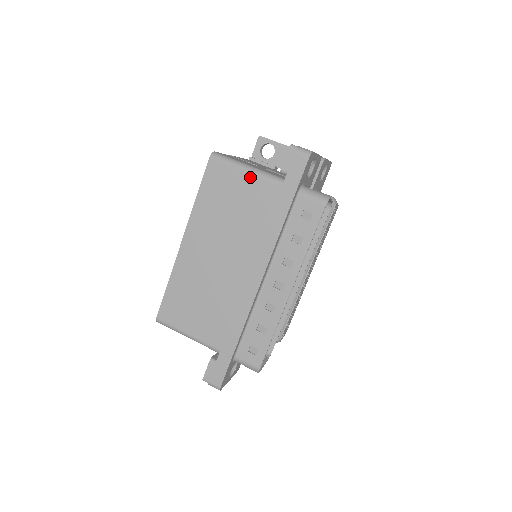
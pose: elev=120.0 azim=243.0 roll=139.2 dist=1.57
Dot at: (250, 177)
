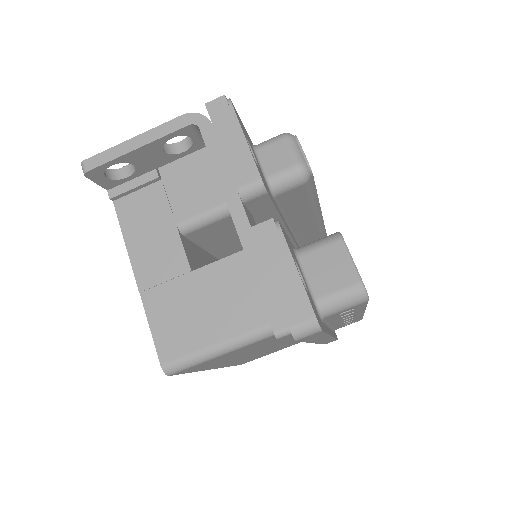
Dot at: occluded
